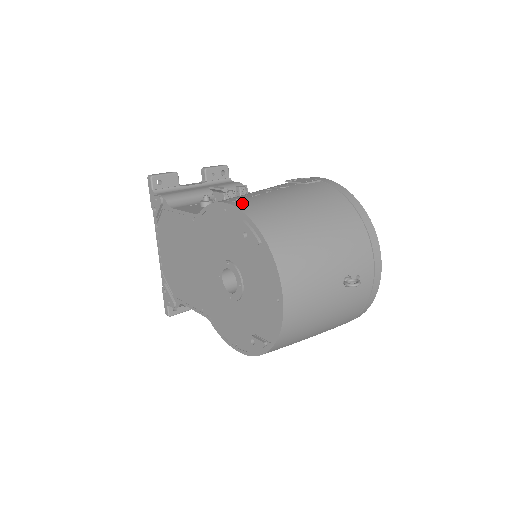
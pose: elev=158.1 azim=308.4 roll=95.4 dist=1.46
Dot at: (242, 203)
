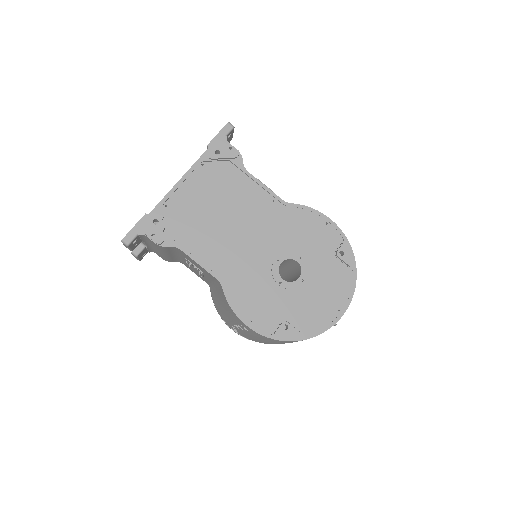
Dot at: occluded
